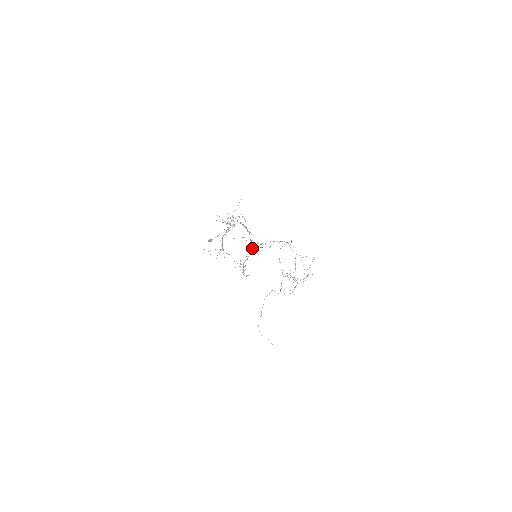
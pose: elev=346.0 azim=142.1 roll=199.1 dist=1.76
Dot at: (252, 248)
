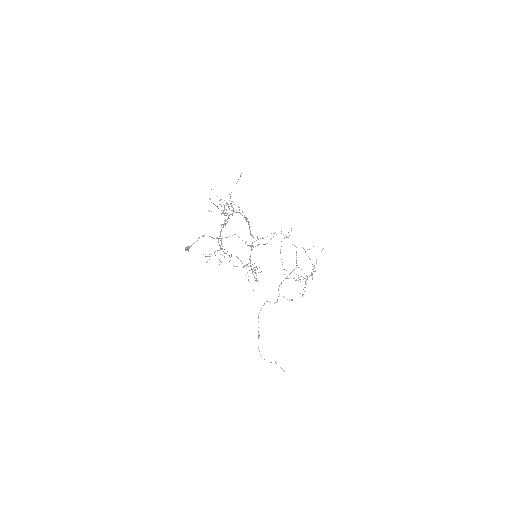
Dot at: (251, 246)
